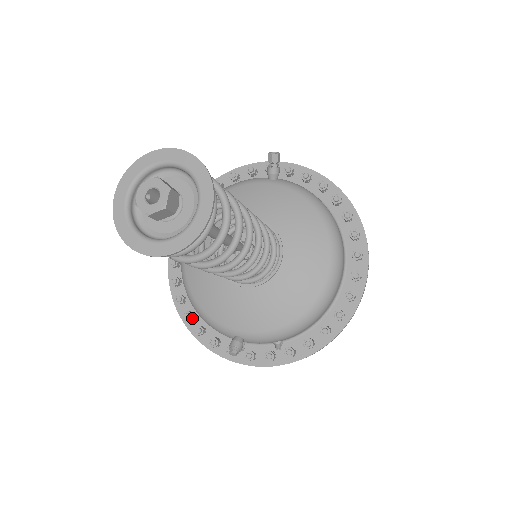
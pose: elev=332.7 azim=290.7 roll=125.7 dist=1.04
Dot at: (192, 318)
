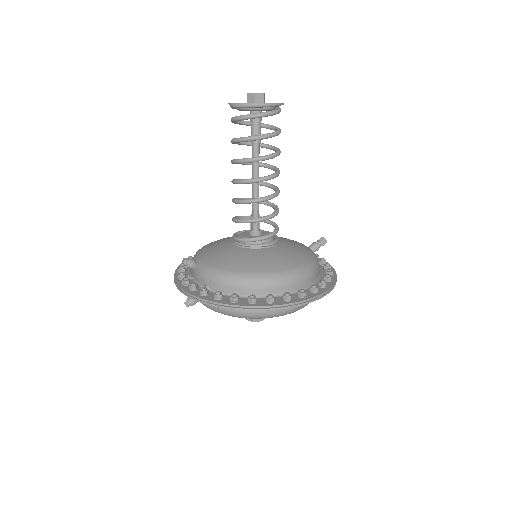
Dot at: occluded
